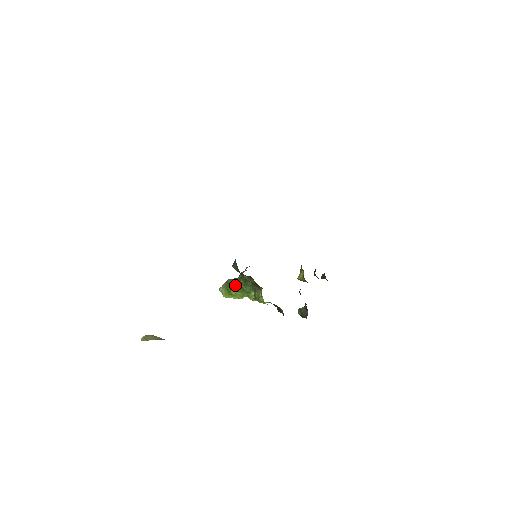
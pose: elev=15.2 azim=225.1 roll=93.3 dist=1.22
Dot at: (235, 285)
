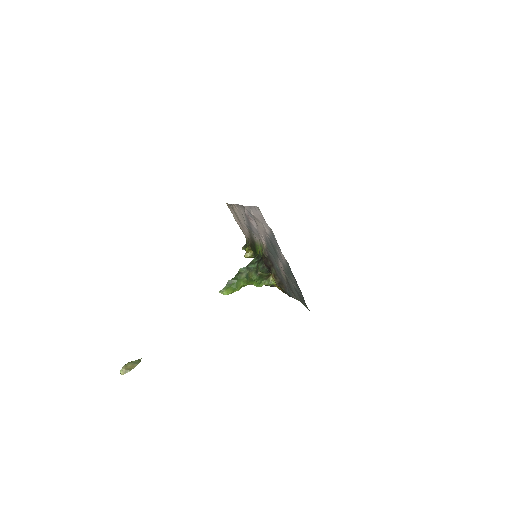
Dot at: (239, 283)
